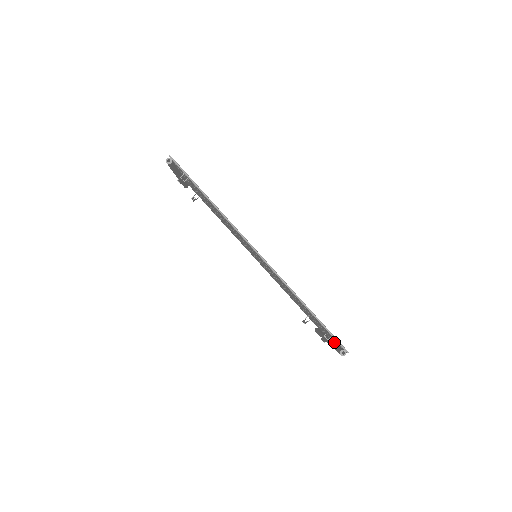
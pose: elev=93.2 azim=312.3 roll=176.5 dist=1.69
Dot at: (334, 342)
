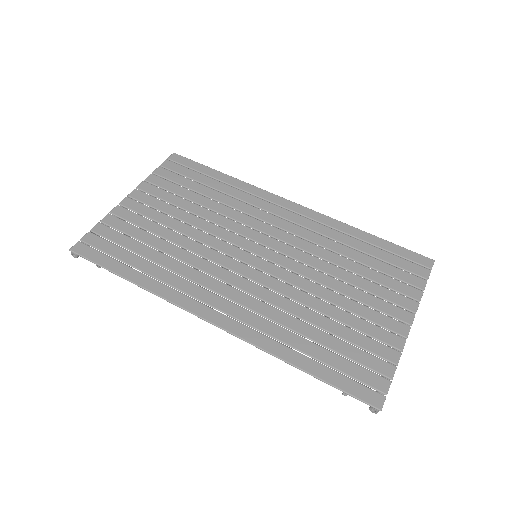
Dot at: (388, 359)
